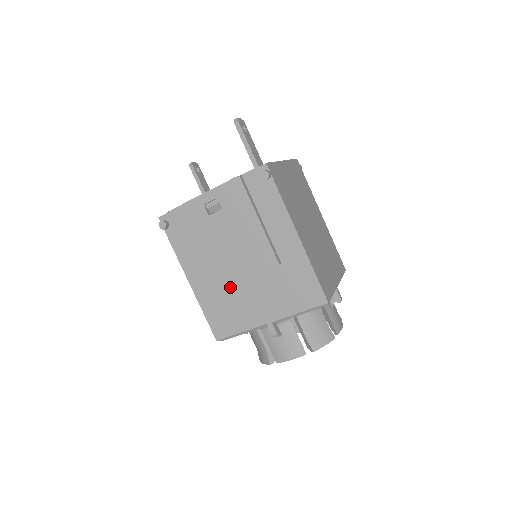
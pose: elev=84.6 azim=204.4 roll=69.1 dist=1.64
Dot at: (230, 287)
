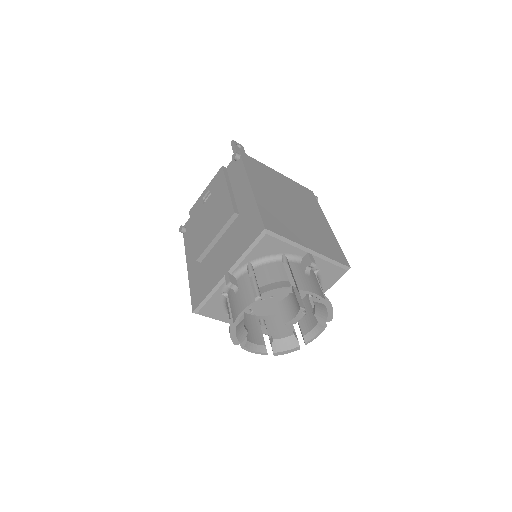
Dot at: (208, 256)
